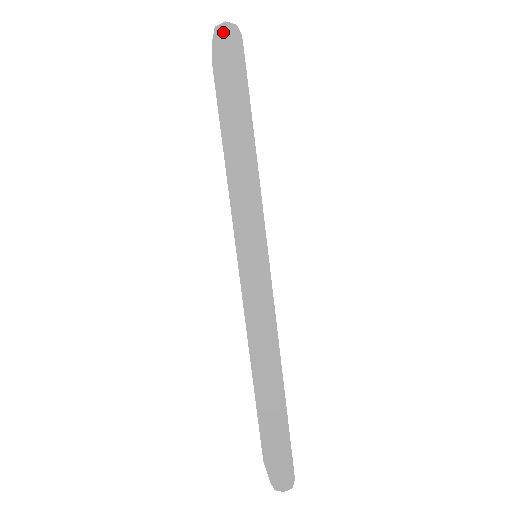
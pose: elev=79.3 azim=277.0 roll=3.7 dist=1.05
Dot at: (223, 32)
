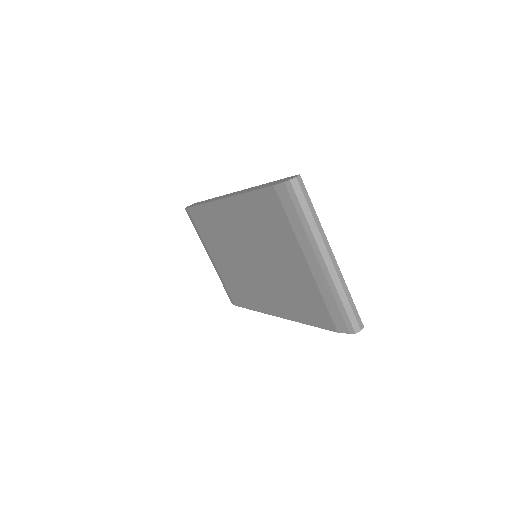
Dot at: occluded
